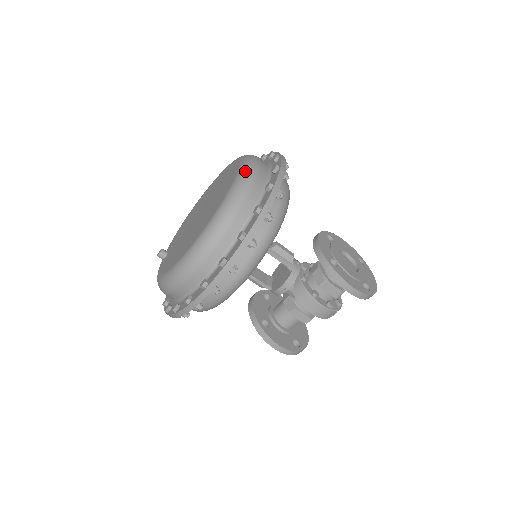
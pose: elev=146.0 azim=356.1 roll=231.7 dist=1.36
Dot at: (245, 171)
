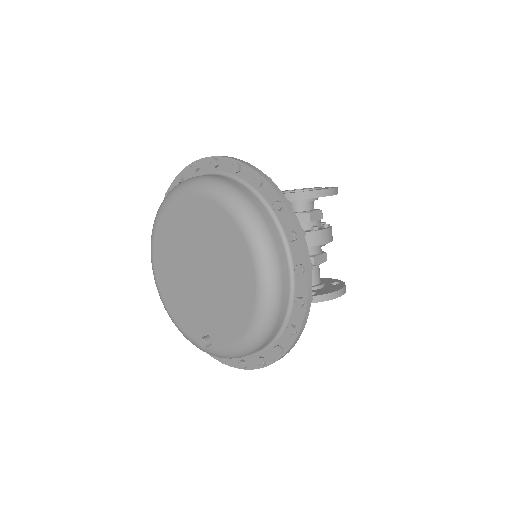
Dot at: (203, 183)
